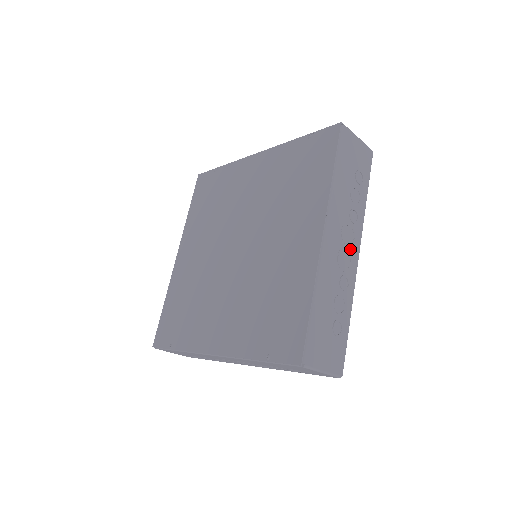
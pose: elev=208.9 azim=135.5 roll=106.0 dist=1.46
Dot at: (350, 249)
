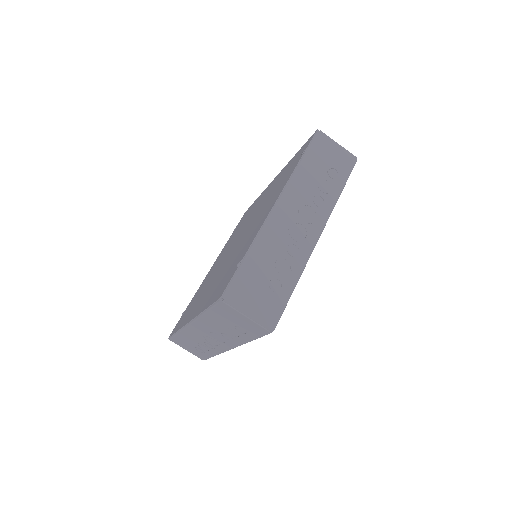
Dot at: occluded
